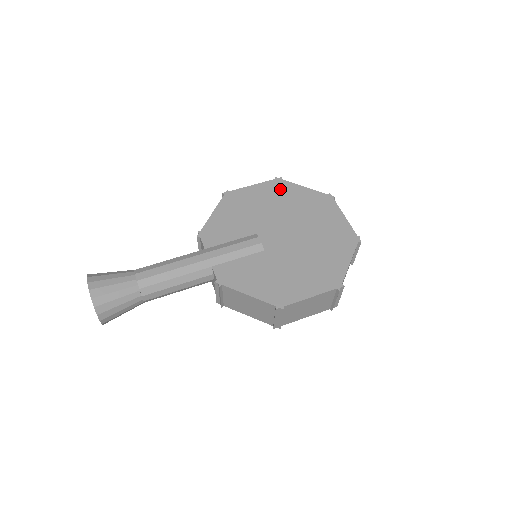
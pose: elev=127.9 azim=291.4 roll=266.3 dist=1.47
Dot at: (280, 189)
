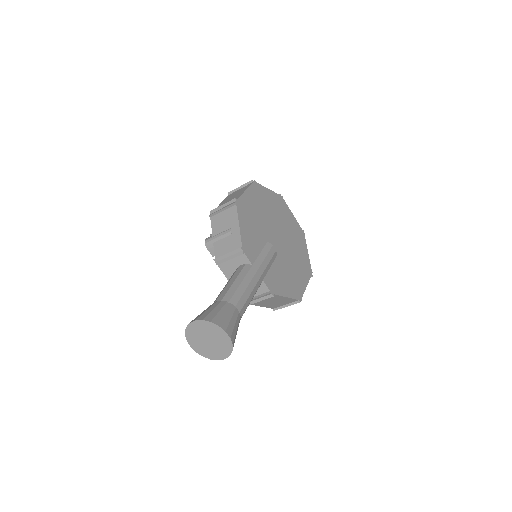
Dot at: (259, 193)
